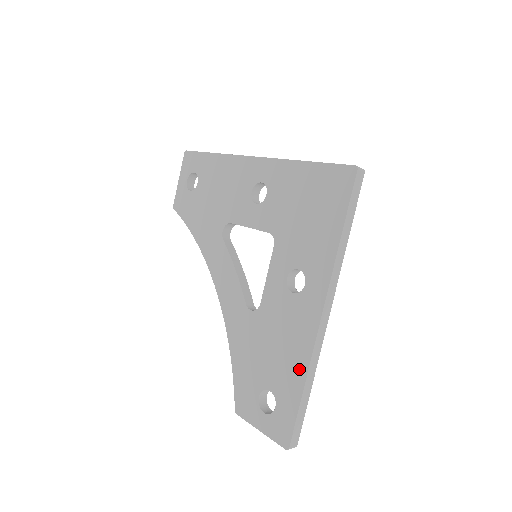
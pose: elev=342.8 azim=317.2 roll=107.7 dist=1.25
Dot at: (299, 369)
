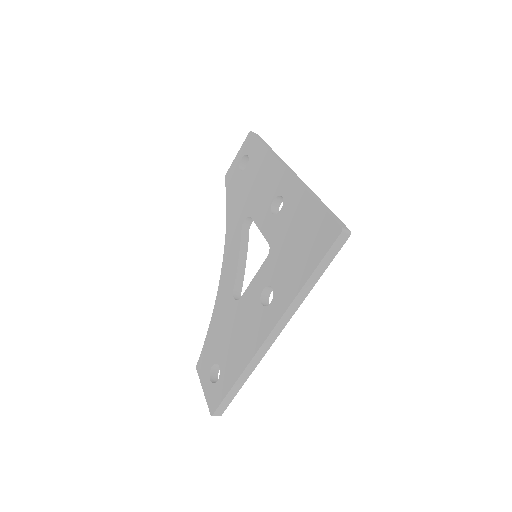
Dot at: (240, 364)
